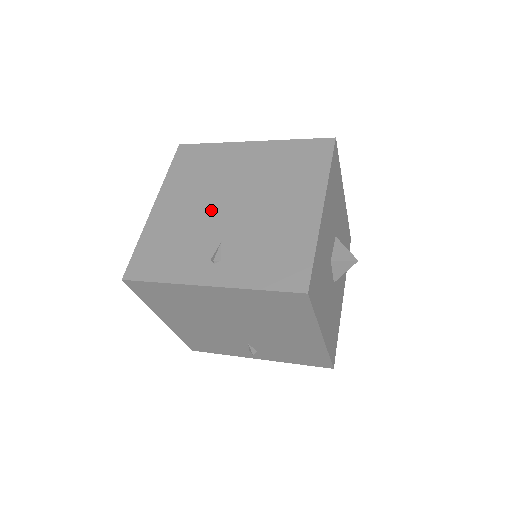
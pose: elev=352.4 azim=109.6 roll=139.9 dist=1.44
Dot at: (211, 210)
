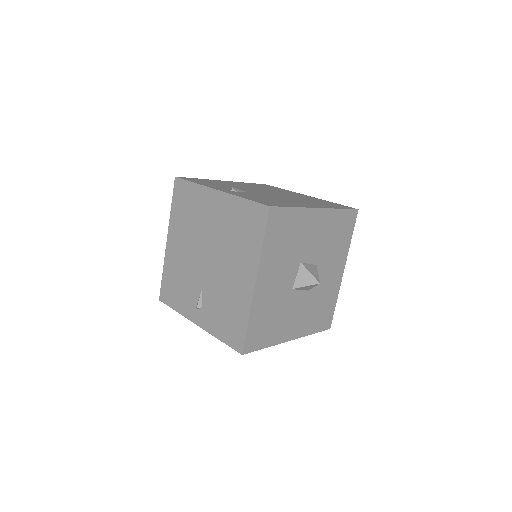
Dot at: (195, 259)
